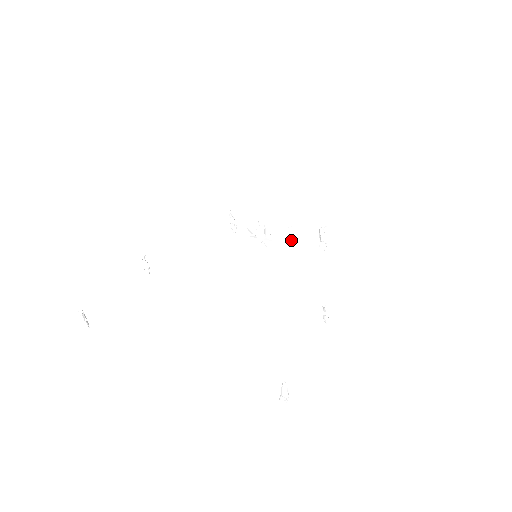
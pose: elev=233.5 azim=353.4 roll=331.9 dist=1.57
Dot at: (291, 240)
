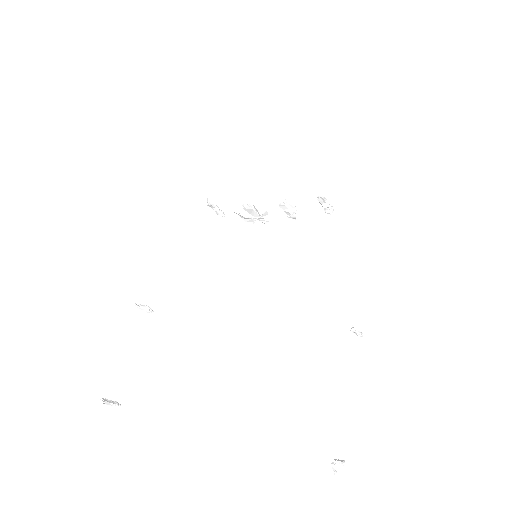
Dot at: (289, 214)
